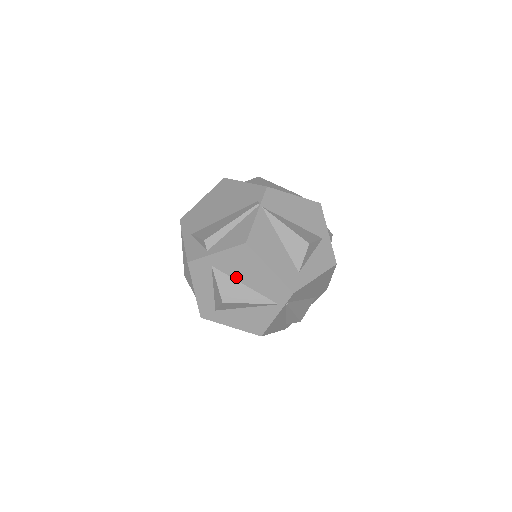
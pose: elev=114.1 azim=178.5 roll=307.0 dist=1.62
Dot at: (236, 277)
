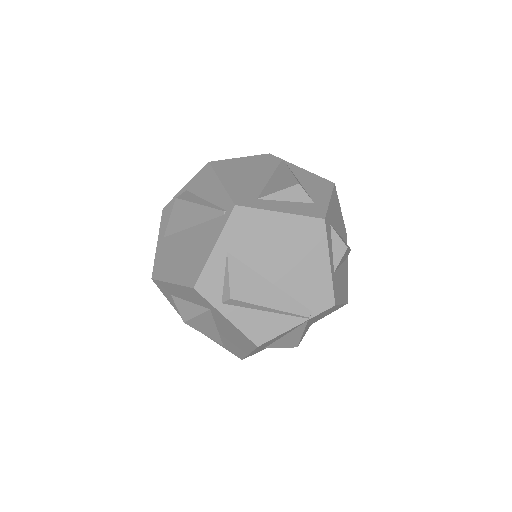
Dot at: (218, 325)
